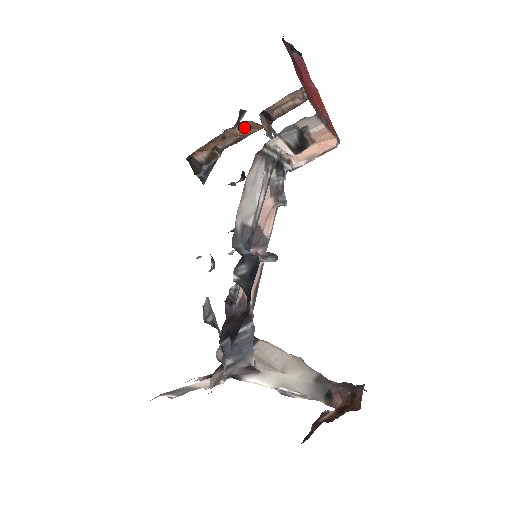
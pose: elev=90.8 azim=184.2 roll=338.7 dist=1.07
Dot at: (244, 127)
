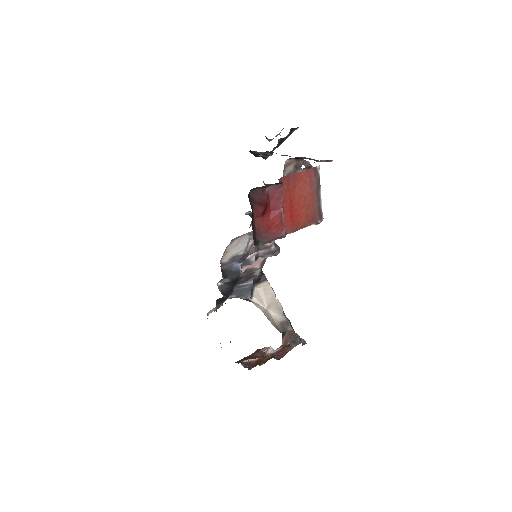
Dot at: (281, 155)
